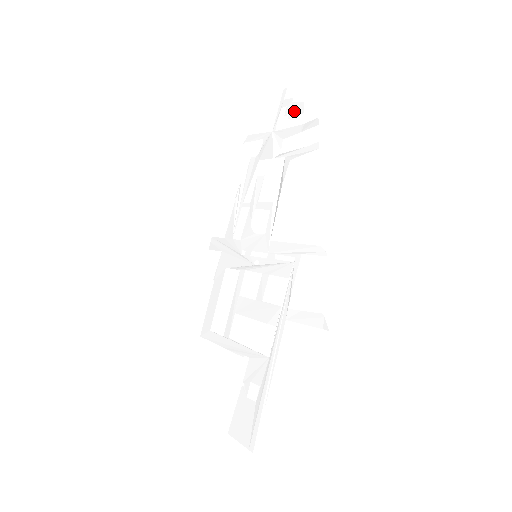
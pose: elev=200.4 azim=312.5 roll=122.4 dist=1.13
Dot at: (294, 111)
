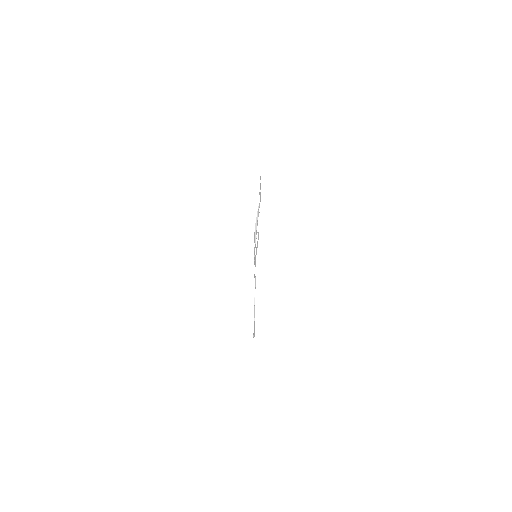
Dot at: occluded
